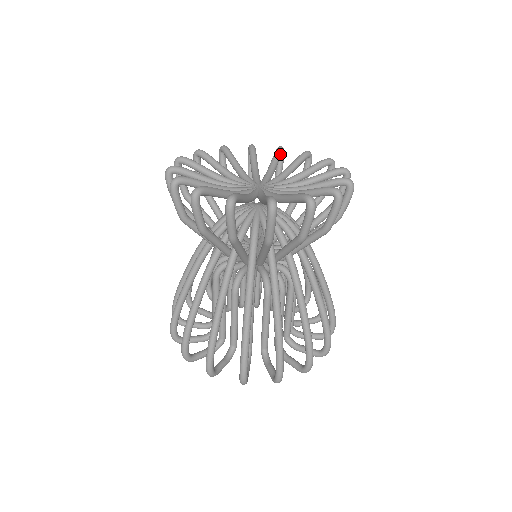
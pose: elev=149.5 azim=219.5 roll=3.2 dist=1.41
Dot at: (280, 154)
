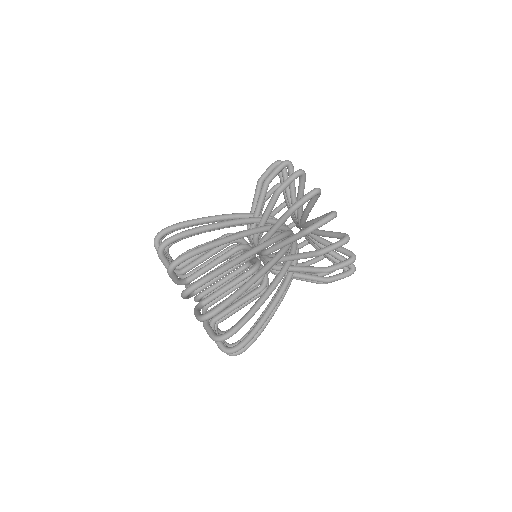
Dot at: occluded
